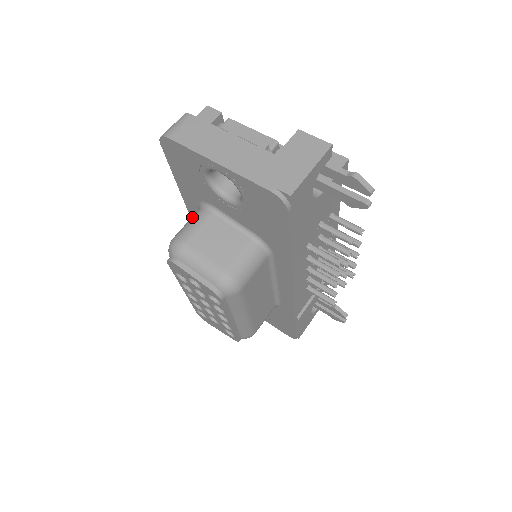
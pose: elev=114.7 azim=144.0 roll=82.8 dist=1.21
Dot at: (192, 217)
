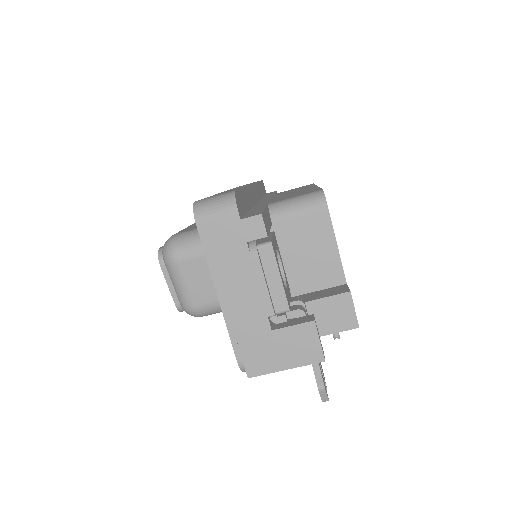
Dot at: occluded
